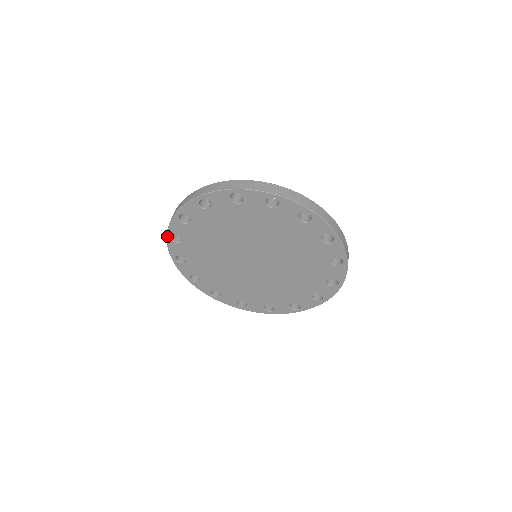
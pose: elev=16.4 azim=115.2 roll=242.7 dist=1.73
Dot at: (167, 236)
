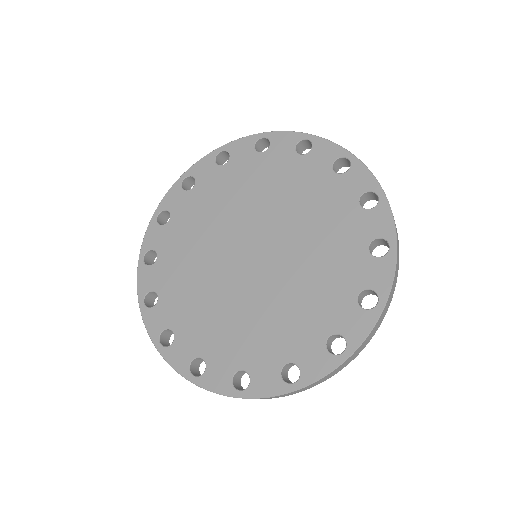
Dot at: (139, 258)
